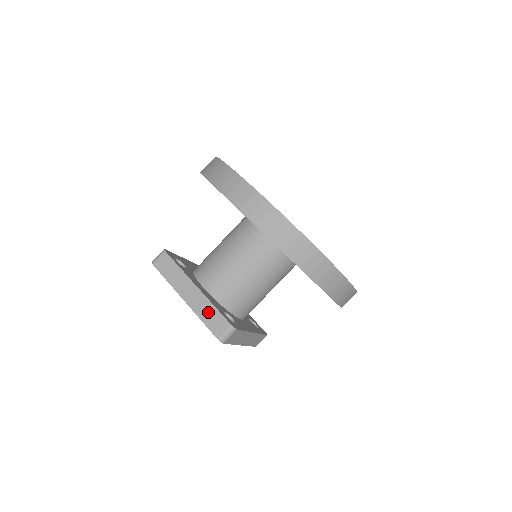
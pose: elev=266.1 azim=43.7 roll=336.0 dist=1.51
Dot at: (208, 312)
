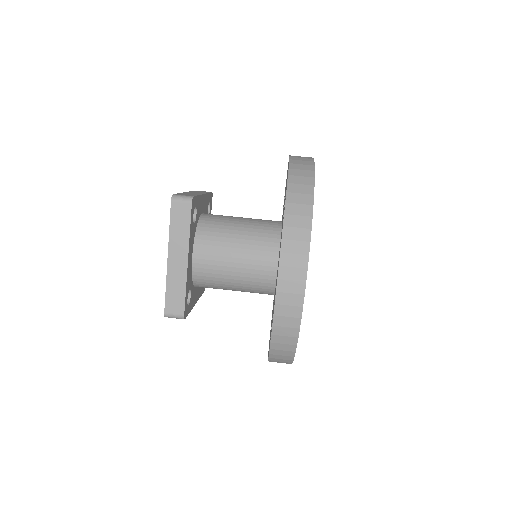
Dot at: (190, 194)
